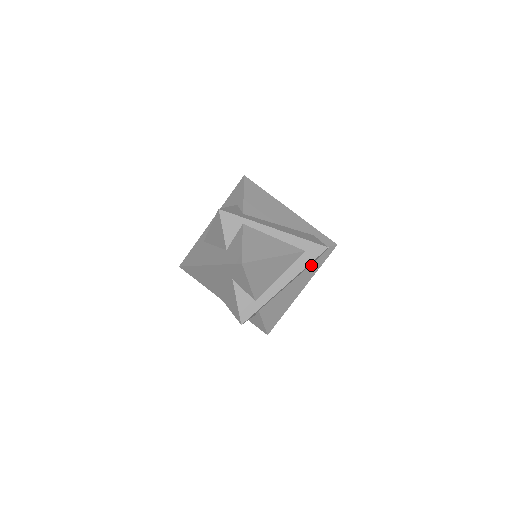
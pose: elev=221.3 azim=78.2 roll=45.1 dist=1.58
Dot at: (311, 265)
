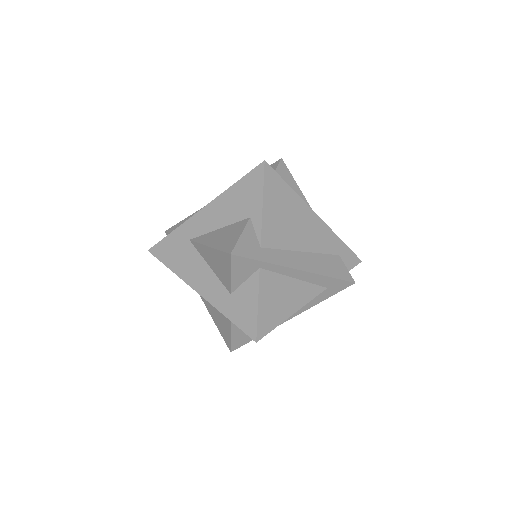
Dot at: occluded
